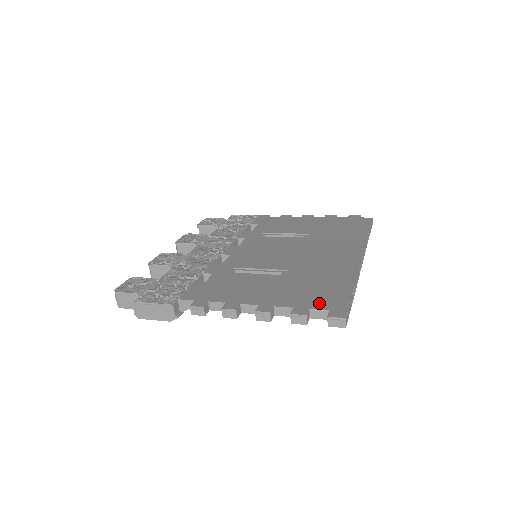
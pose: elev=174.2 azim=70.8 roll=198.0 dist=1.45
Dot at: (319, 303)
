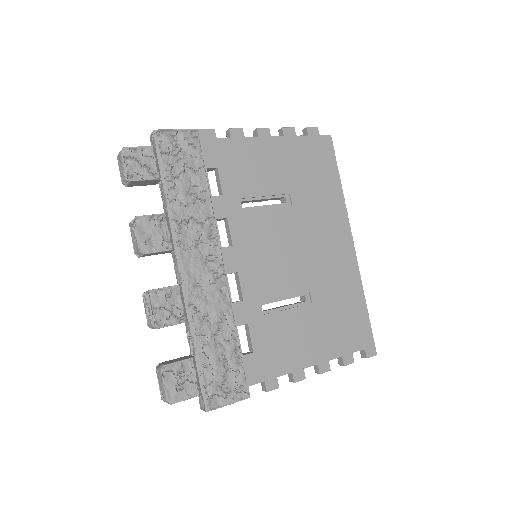
Dot at: (356, 342)
